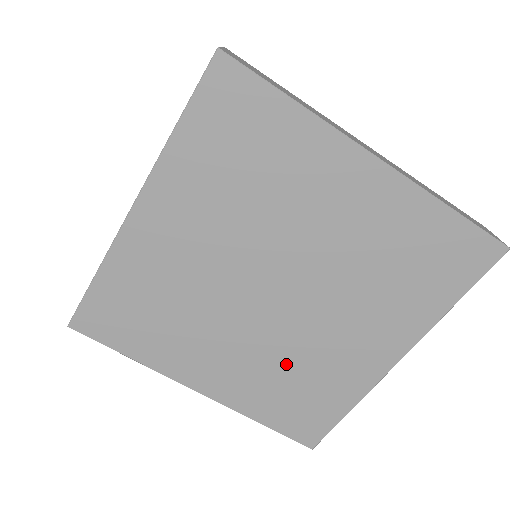
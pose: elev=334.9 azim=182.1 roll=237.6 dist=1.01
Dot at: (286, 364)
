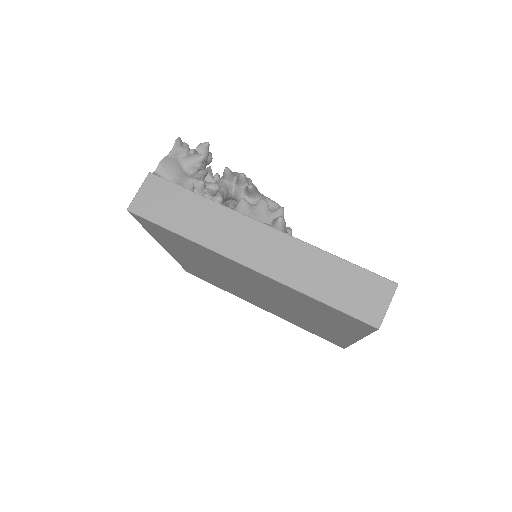
Dot at: (293, 317)
